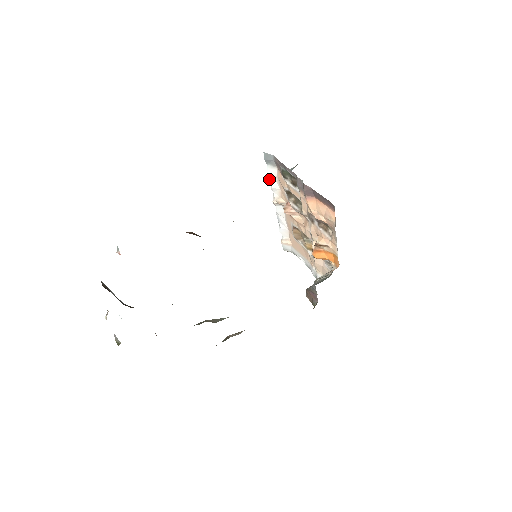
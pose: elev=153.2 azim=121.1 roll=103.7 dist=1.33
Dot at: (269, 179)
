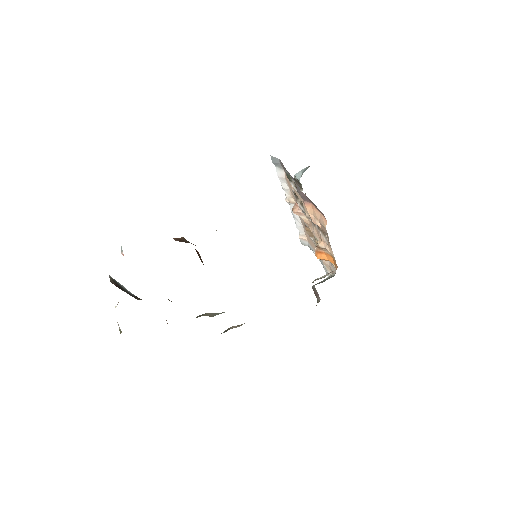
Dot at: occluded
